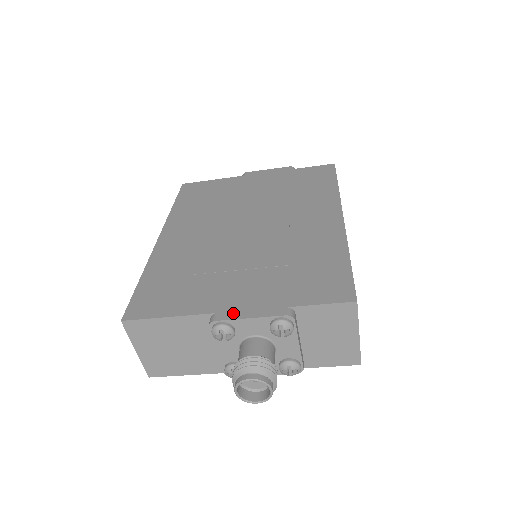
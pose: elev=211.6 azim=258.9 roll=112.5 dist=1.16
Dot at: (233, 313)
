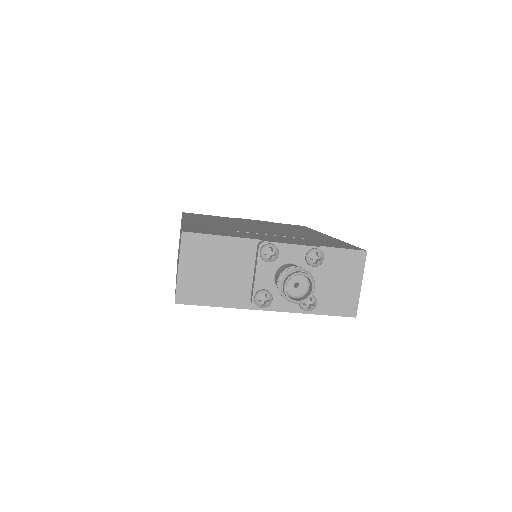
Dot at: (278, 241)
